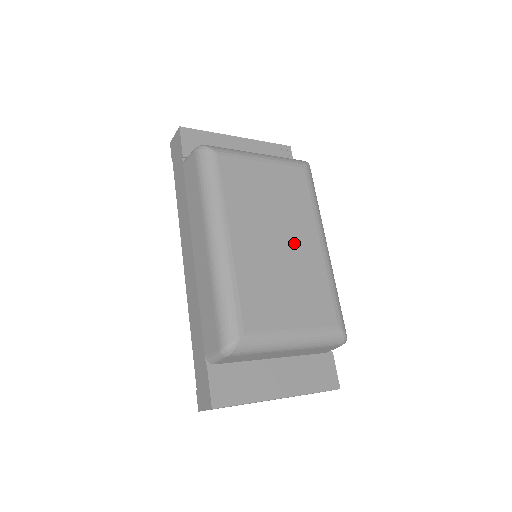
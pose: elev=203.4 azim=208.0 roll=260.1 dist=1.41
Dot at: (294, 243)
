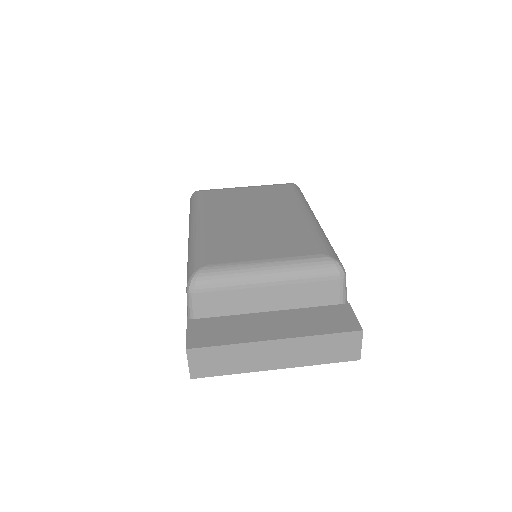
Dot at: (272, 217)
